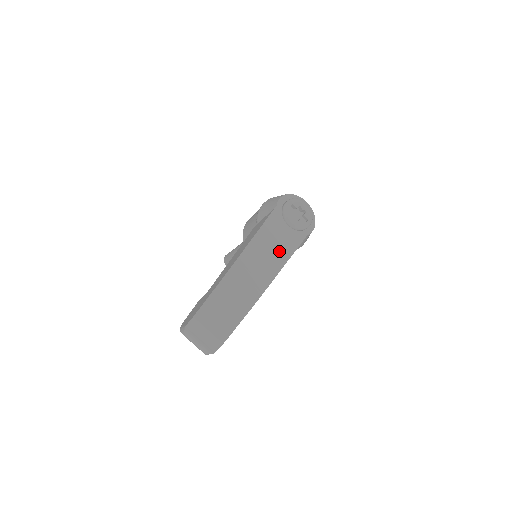
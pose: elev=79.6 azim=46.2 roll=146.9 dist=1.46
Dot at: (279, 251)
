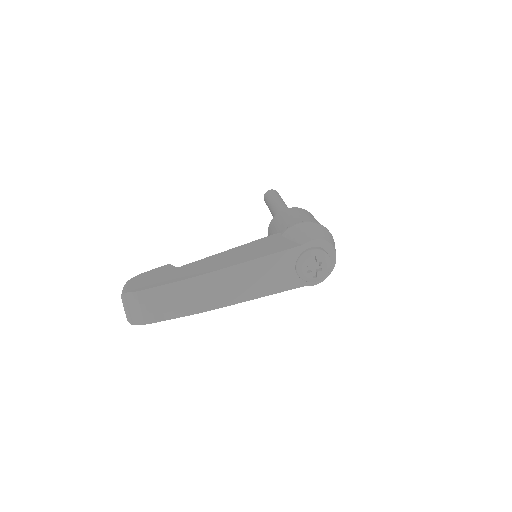
Dot at: (263, 285)
